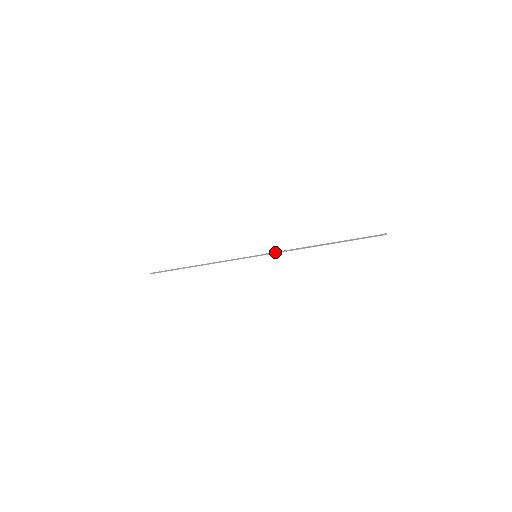
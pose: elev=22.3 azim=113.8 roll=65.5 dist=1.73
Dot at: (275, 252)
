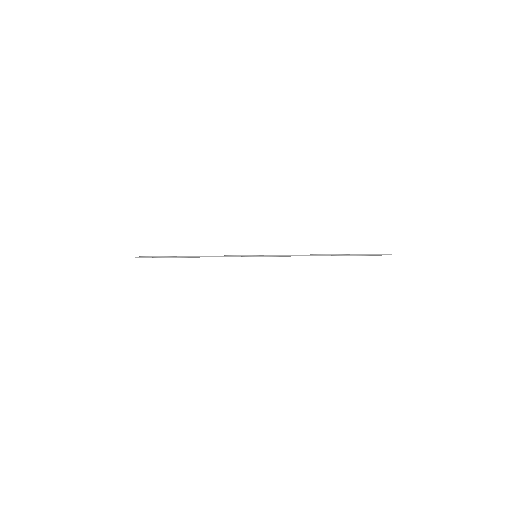
Dot at: (277, 255)
